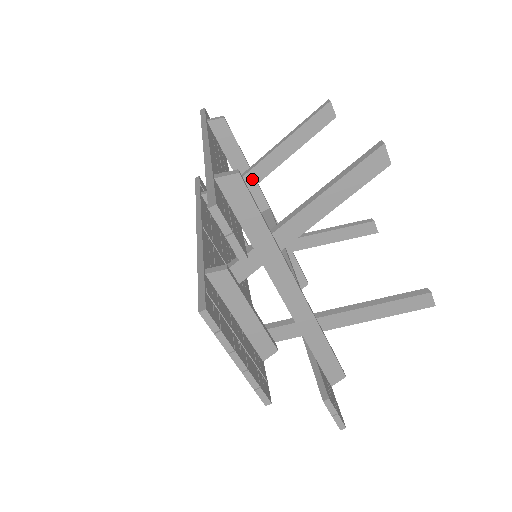
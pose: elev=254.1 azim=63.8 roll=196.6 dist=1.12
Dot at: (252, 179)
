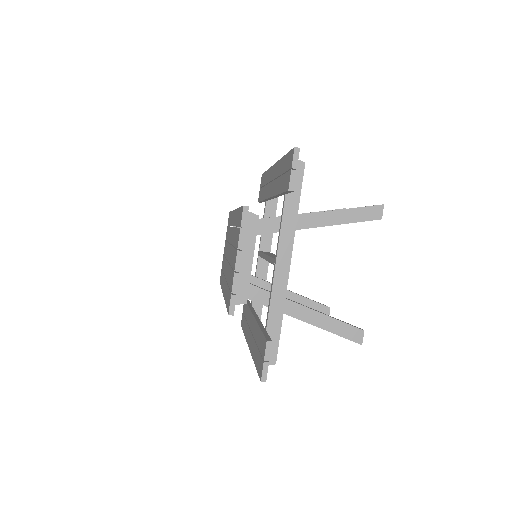
Dot at: occluded
